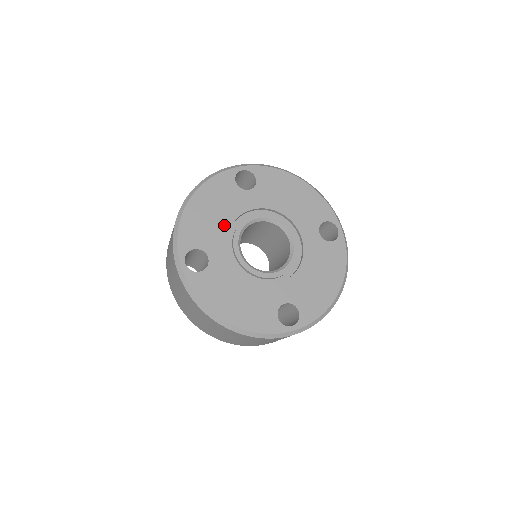
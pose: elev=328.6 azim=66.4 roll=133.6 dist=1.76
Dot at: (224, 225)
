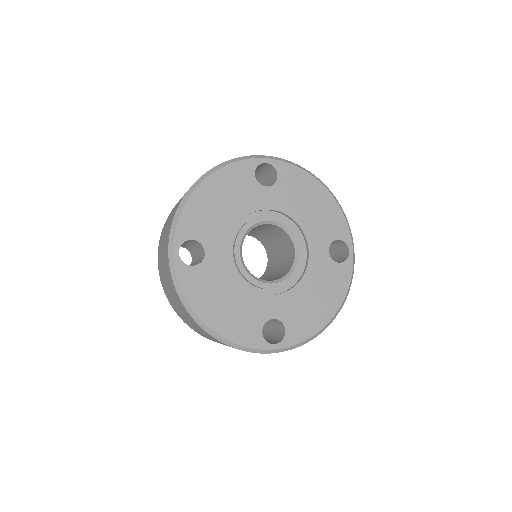
Dot at: (230, 220)
